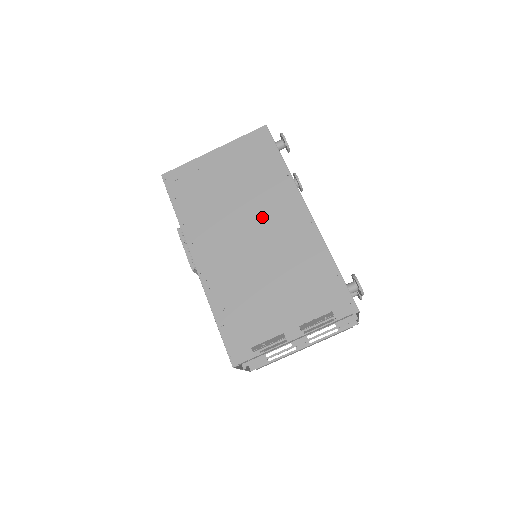
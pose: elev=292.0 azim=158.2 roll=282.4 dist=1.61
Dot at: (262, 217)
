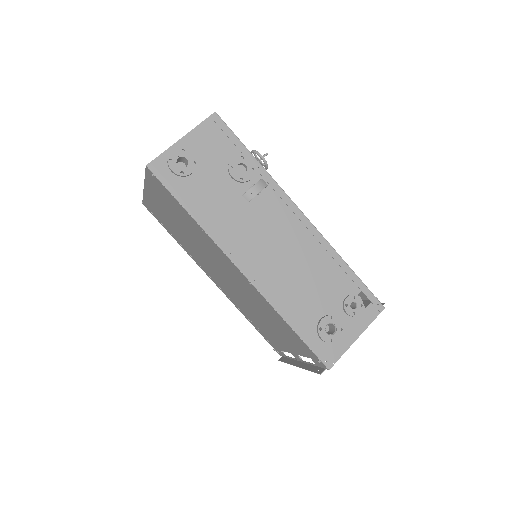
Dot at: (218, 264)
